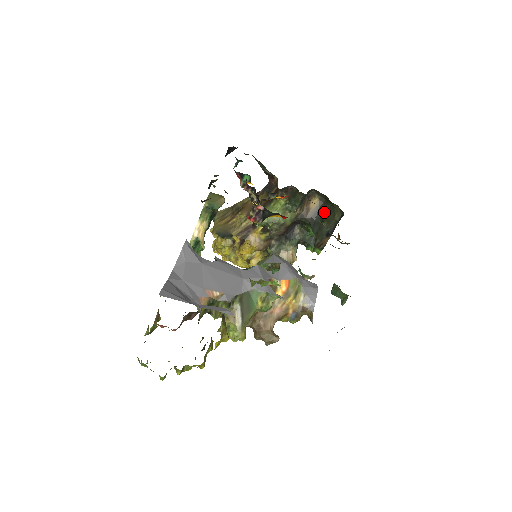
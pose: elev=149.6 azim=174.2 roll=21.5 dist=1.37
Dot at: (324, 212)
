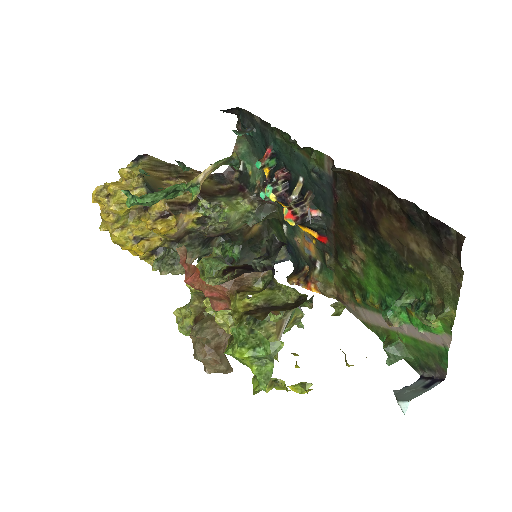
Dot at: (260, 243)
